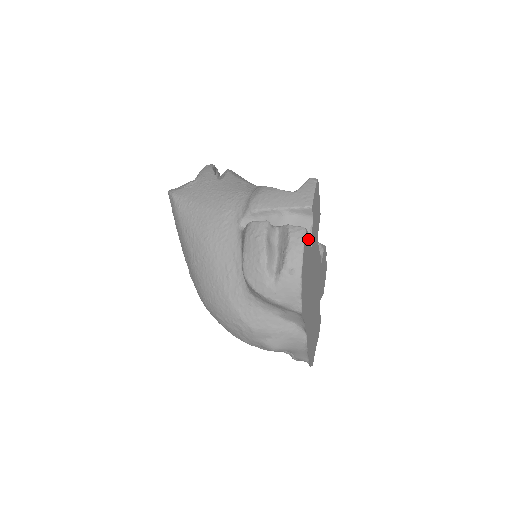
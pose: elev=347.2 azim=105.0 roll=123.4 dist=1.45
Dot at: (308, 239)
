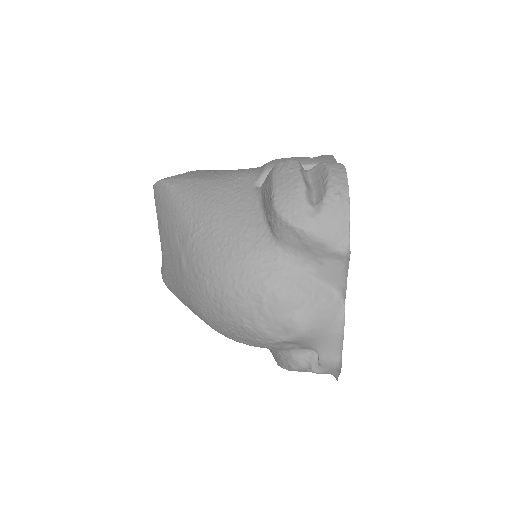
Dot at: occluded
